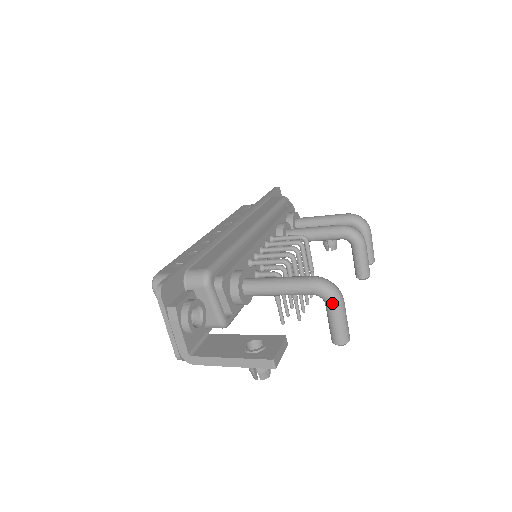
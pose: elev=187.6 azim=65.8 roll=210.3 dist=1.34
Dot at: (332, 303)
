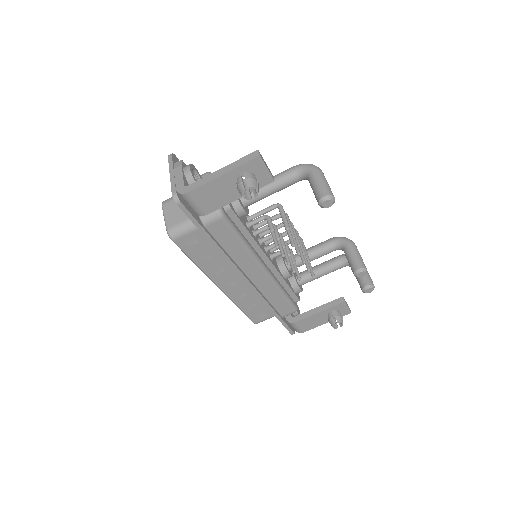
Dot at: (312, 169)
